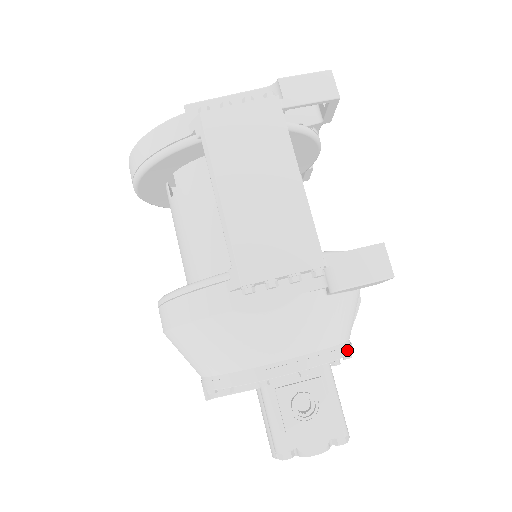
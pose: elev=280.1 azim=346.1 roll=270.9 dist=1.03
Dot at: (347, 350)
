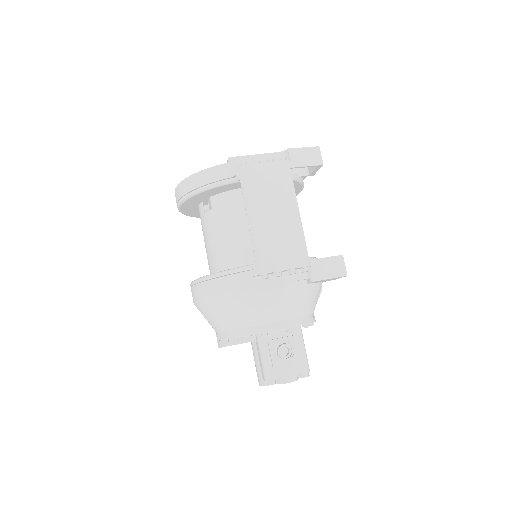
Dot at: (313, 319)
